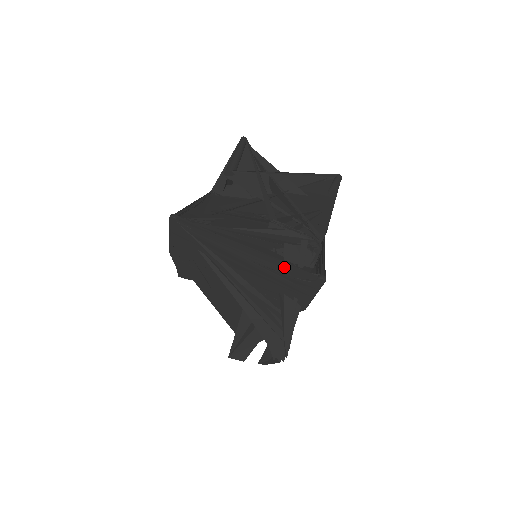
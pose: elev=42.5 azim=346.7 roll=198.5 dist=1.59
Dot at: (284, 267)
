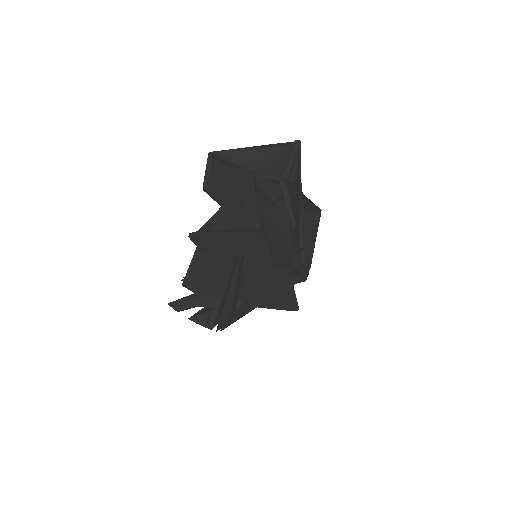
Dot at: (284, 291)
